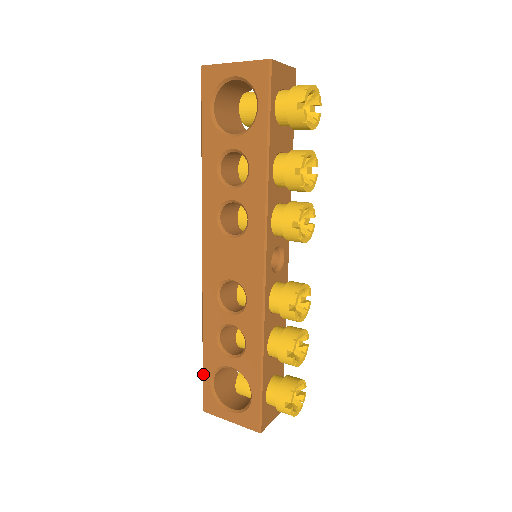
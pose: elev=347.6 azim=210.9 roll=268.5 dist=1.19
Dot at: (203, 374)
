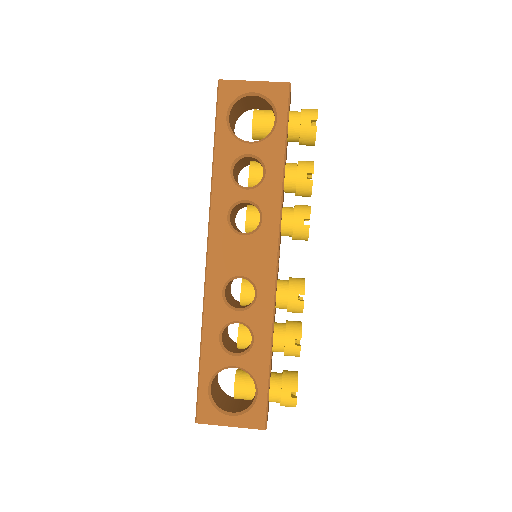
Dot at: (199, 381)
